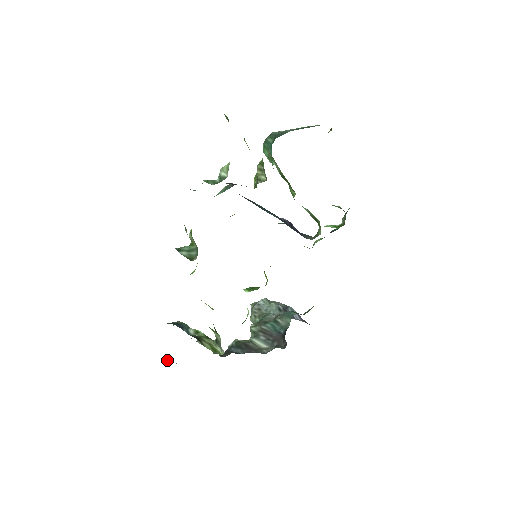
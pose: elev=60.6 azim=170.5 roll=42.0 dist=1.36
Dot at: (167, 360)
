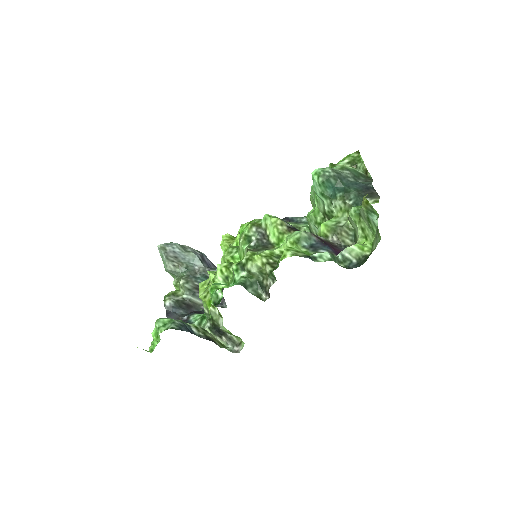
Dot at: (143, 349)
